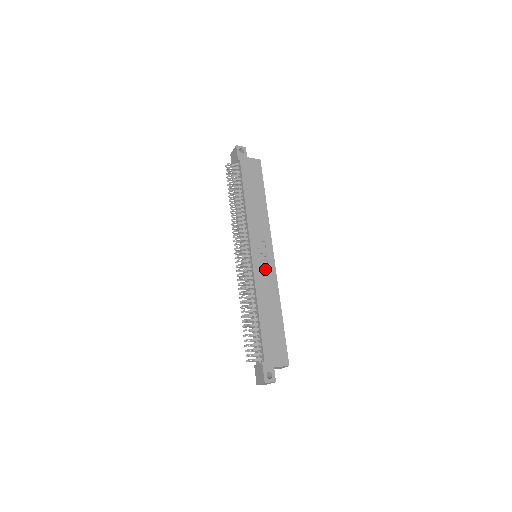
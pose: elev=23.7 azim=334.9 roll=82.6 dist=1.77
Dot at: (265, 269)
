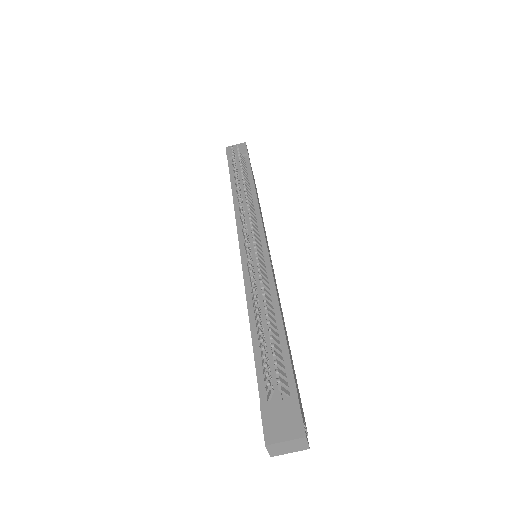
Dot at: (274, 276)
